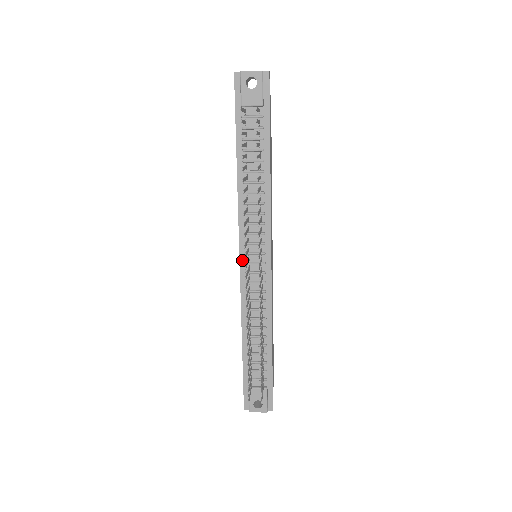
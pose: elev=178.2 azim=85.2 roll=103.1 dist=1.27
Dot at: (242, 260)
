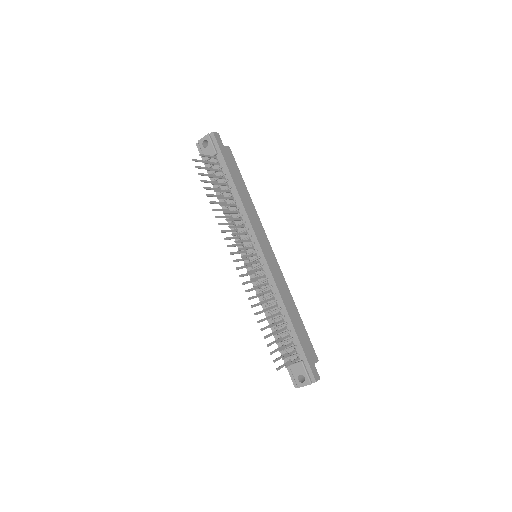
Dot at: (246, 262)
